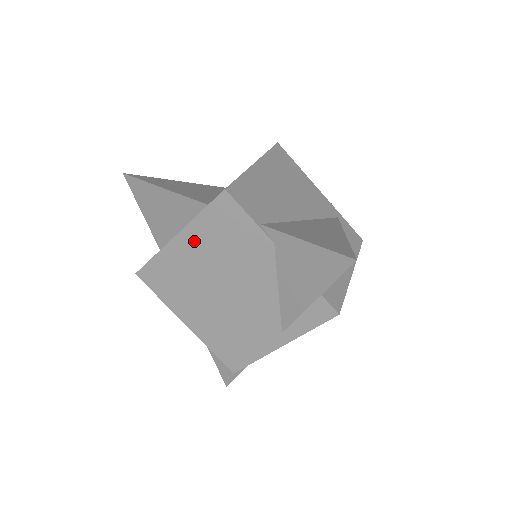
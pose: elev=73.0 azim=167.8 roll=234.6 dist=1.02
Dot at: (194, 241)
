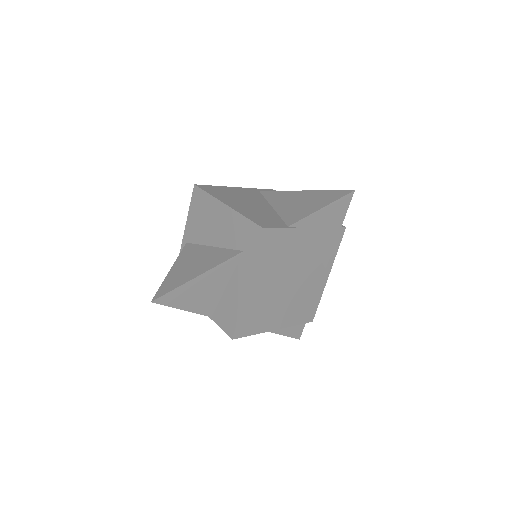
Dot at: (259, 277)
